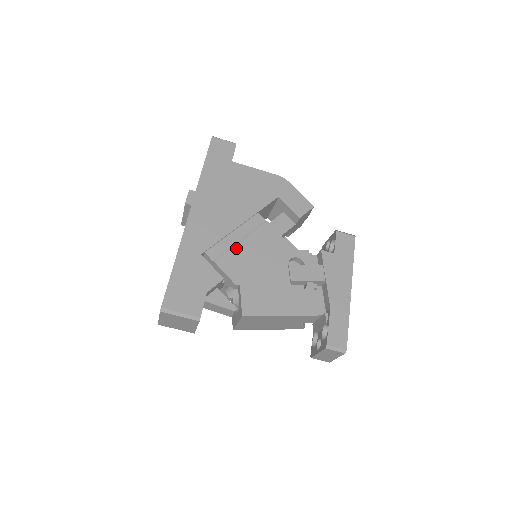
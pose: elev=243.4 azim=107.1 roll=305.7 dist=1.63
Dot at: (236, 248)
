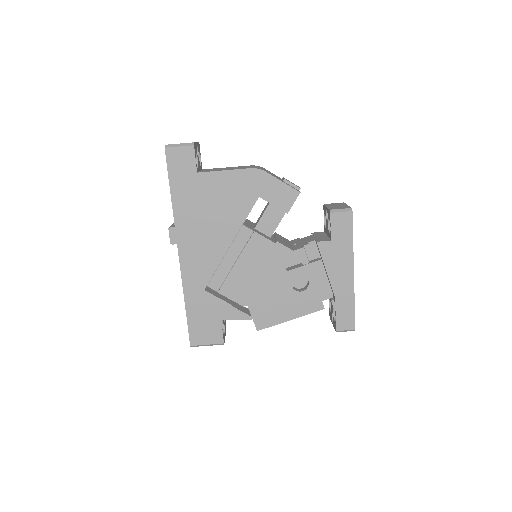
Dot at: (233, 272)
